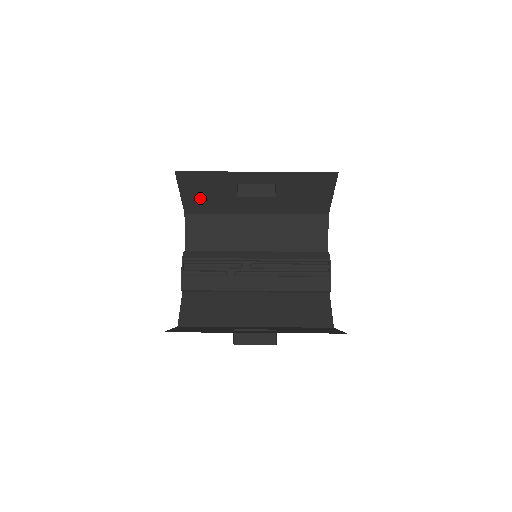
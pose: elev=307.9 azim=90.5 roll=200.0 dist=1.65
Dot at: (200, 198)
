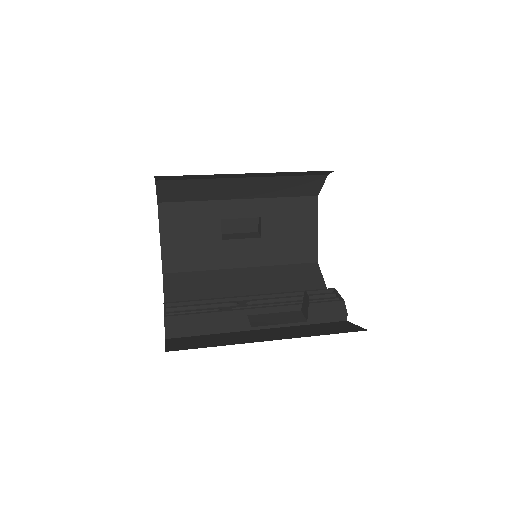
Dot at: (182, 245)
